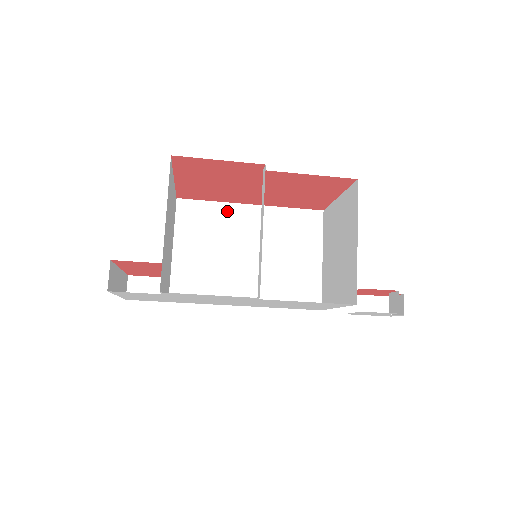
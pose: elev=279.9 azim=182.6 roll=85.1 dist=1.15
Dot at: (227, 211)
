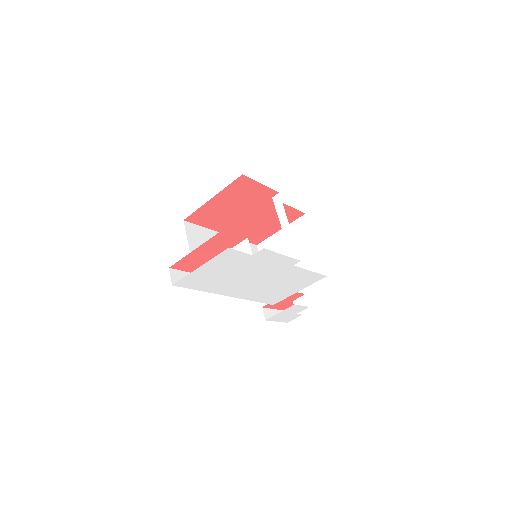
Dot at: (212, 235)
